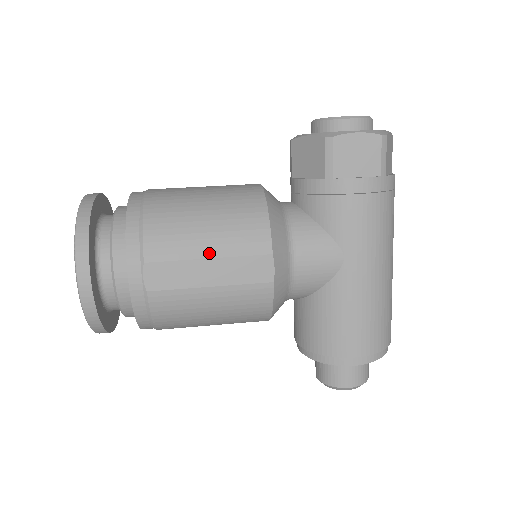
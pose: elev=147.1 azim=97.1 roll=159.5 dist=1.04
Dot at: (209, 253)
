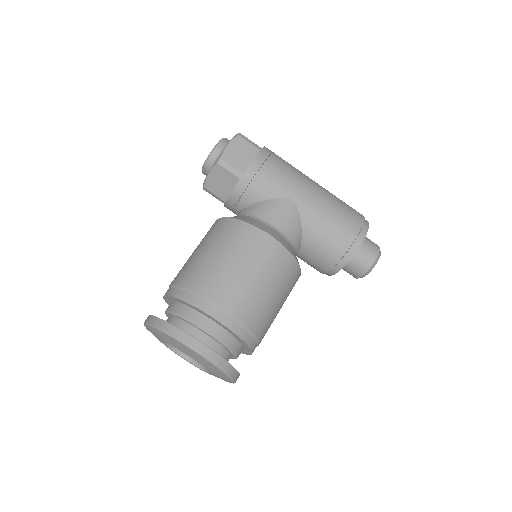
Dot at: (235, 263)
